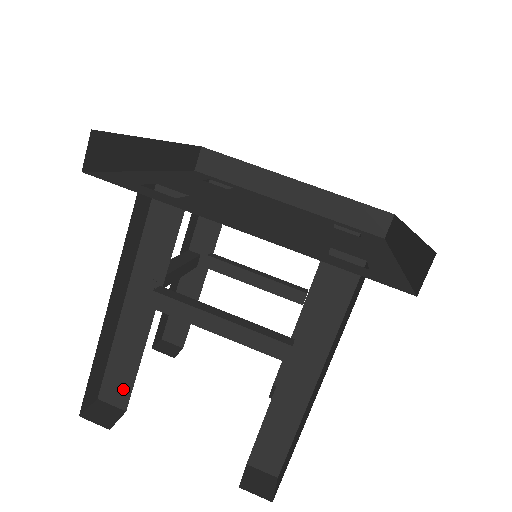
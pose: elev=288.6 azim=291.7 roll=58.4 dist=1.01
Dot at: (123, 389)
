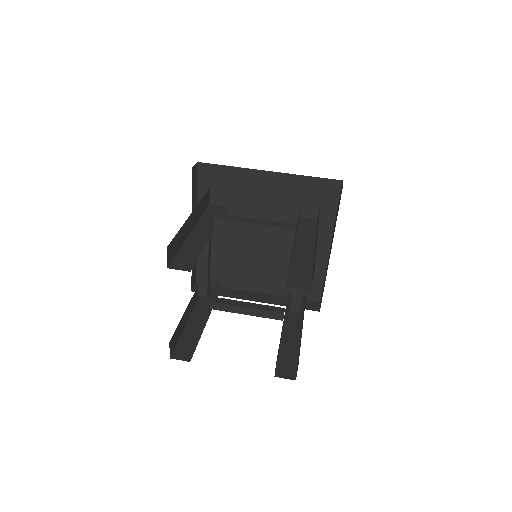
Dot at: (189, 263)
